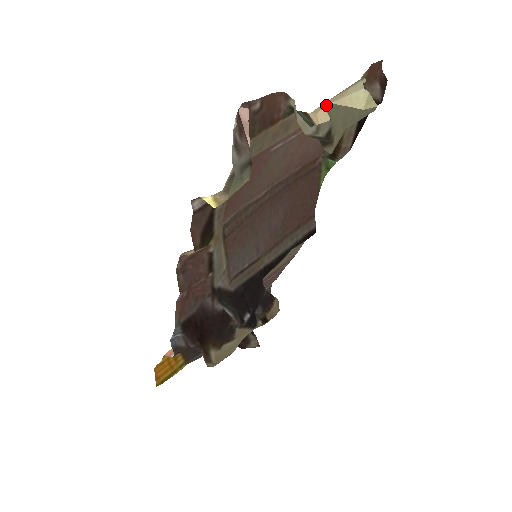
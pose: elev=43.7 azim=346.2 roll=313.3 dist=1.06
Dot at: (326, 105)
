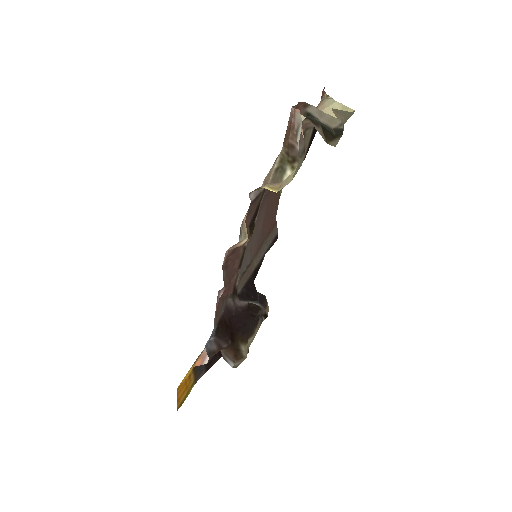
Dot at: occluded
